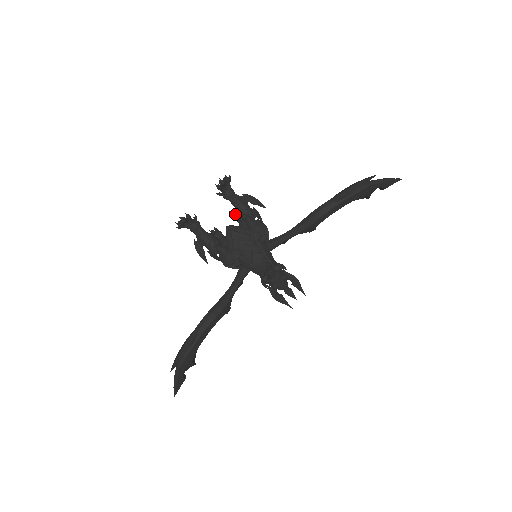
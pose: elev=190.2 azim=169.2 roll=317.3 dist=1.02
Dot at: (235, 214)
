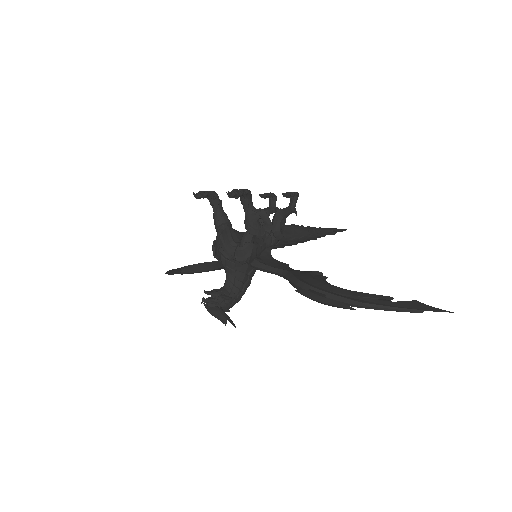
Dot at: occluded
